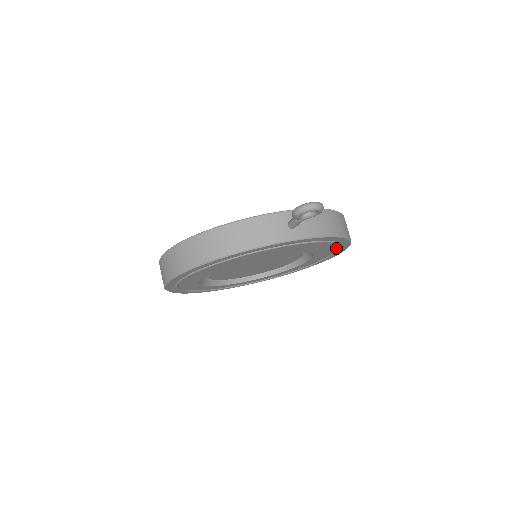
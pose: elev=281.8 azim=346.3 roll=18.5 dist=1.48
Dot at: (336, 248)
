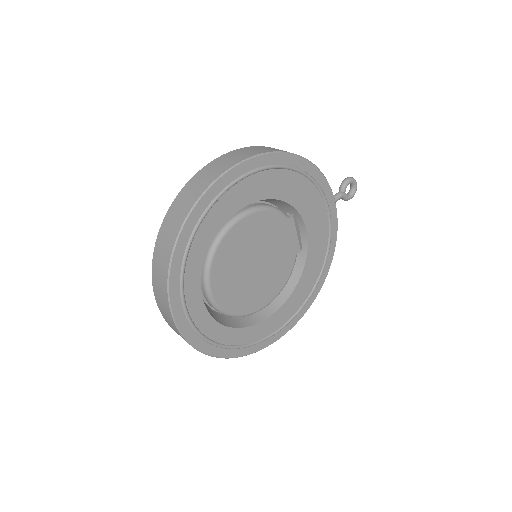
Dot at: (305, 298)
